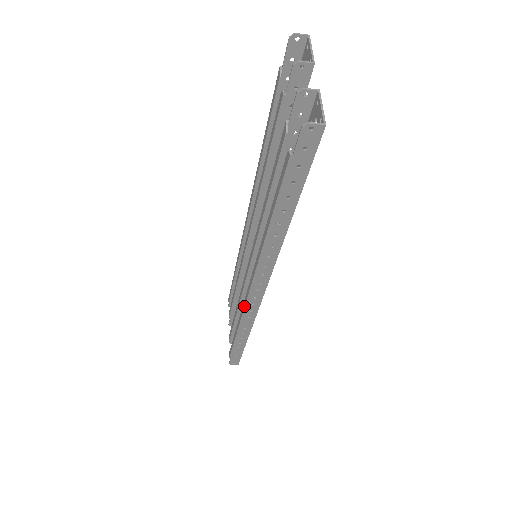
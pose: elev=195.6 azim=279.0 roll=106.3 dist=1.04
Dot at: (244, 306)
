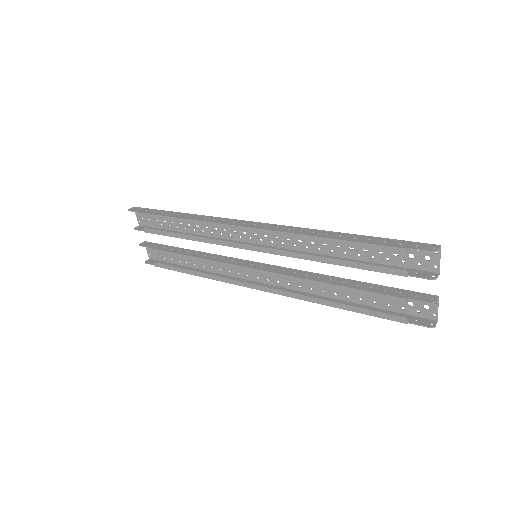
Dot at: (238, 285)
